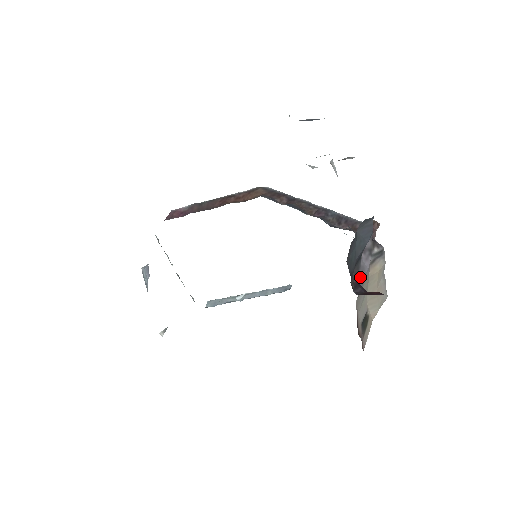
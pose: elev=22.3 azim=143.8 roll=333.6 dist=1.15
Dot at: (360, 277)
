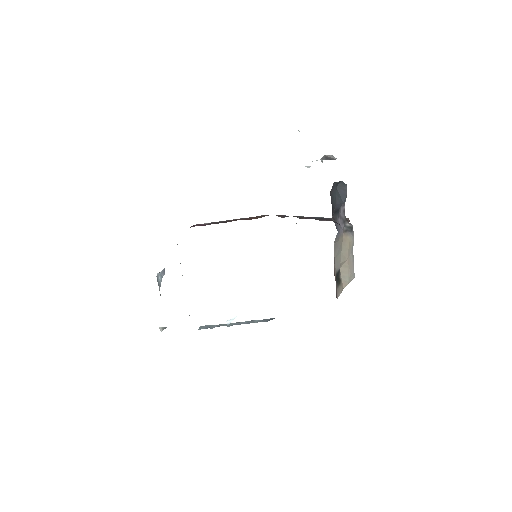
Dot at: (337, 226)
